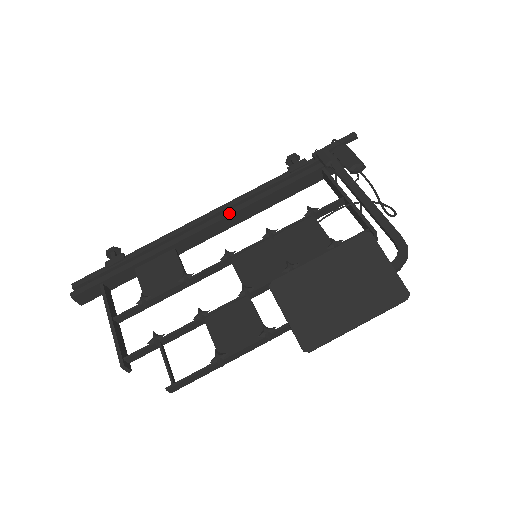
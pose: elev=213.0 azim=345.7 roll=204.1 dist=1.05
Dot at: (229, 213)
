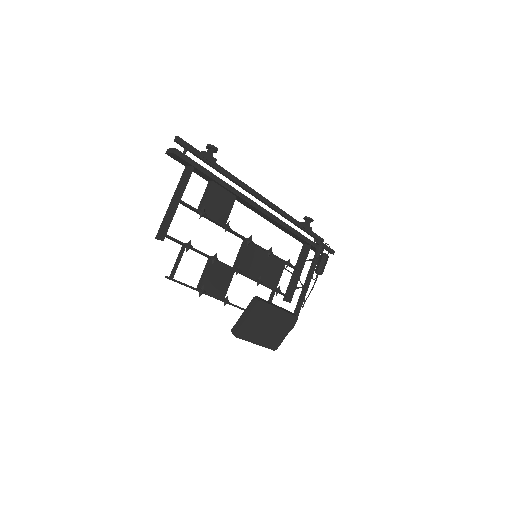
Dot at: (271, 216)
